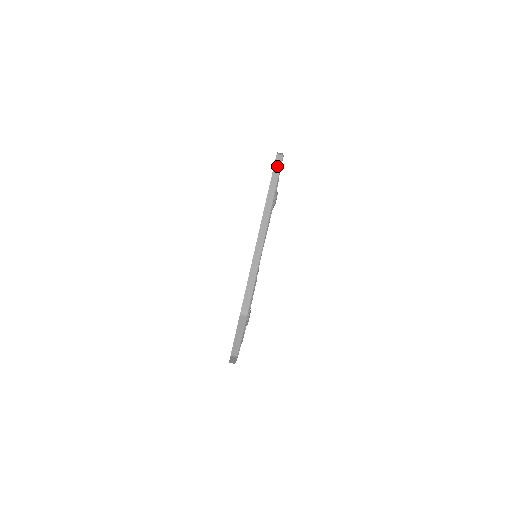
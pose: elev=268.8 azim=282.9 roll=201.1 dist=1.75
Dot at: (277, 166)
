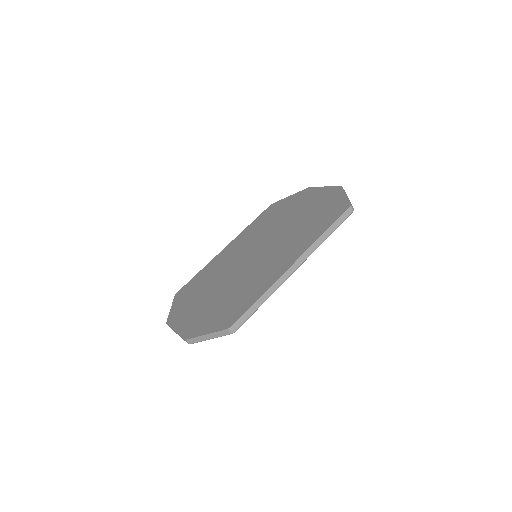
Dot at: (343, 217)
